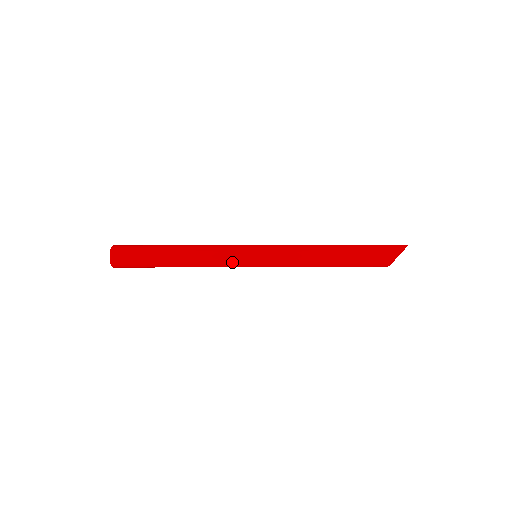
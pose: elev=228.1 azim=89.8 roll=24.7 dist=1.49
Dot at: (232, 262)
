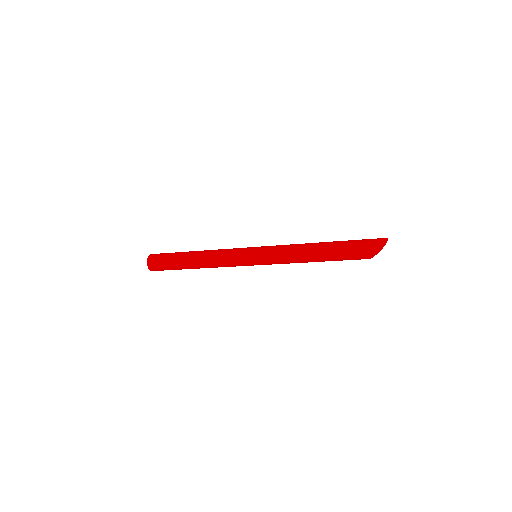
Dot at: (235, 262)
